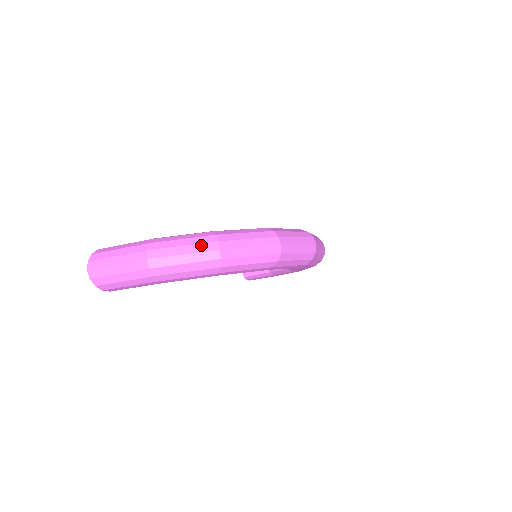
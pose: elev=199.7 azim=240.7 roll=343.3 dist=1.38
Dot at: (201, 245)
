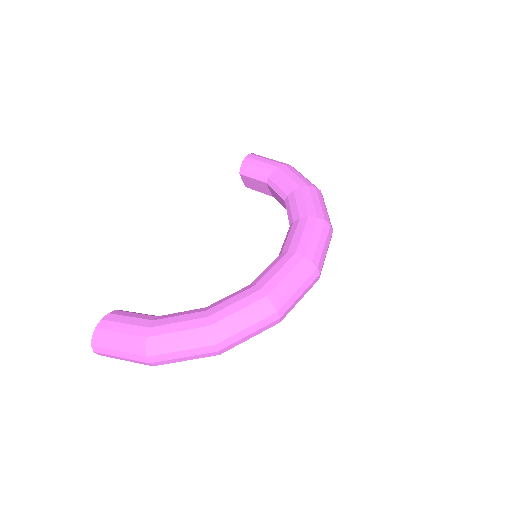
Dot at: (199, 349)
